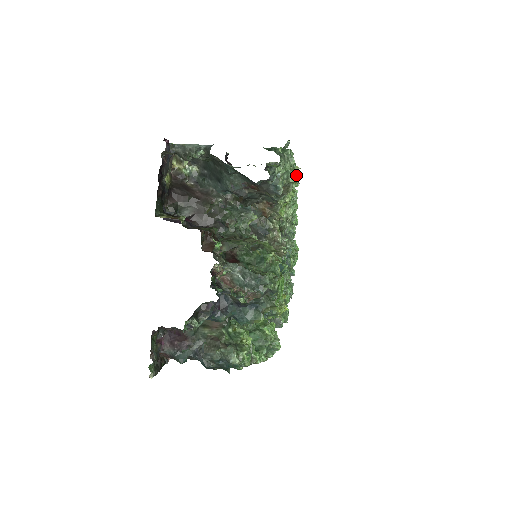
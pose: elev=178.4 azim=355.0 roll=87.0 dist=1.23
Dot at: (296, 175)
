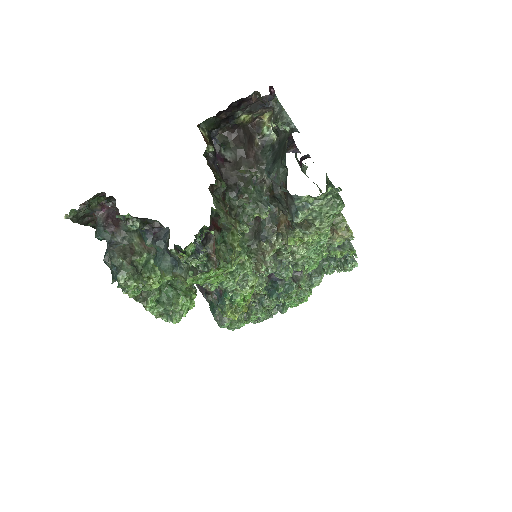
Dot at: (327, 226)
